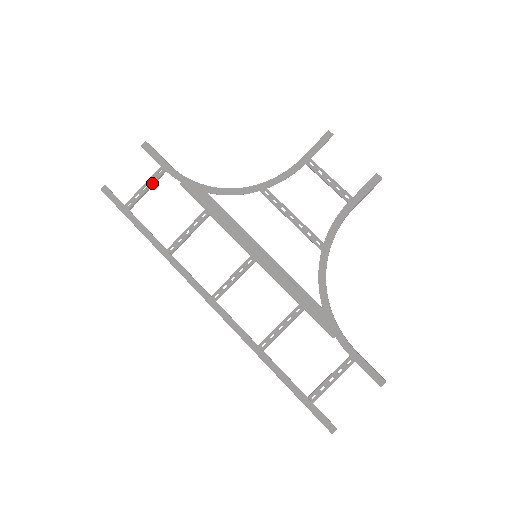
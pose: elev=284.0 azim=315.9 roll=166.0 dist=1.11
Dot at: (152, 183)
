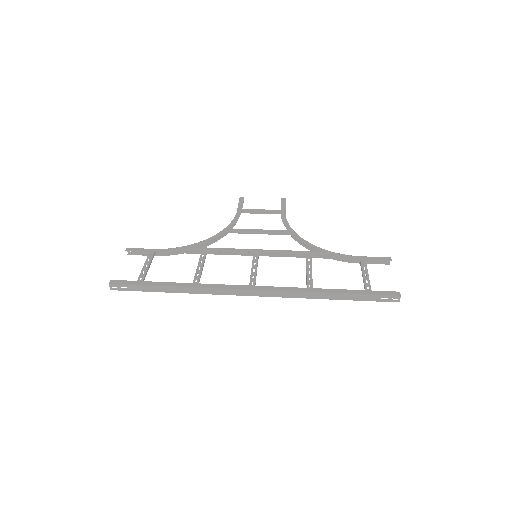
Dot at: (150, 262)
